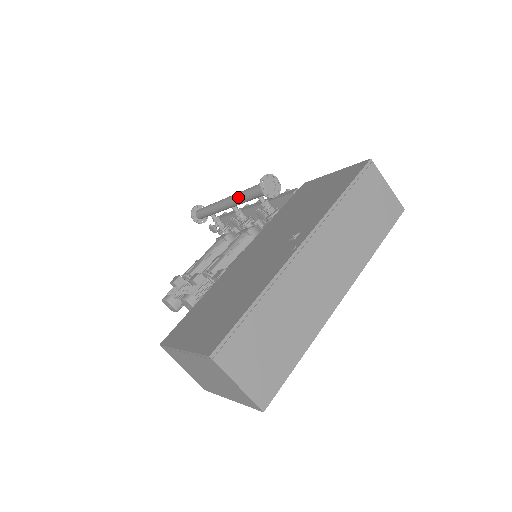
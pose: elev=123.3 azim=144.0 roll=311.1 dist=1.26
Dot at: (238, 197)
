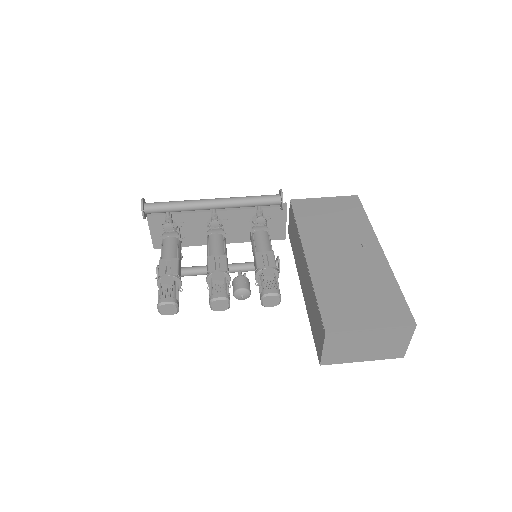
Dot at: (238, 202)
